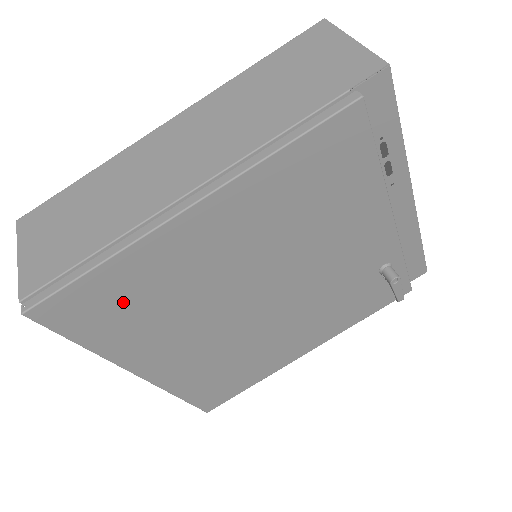
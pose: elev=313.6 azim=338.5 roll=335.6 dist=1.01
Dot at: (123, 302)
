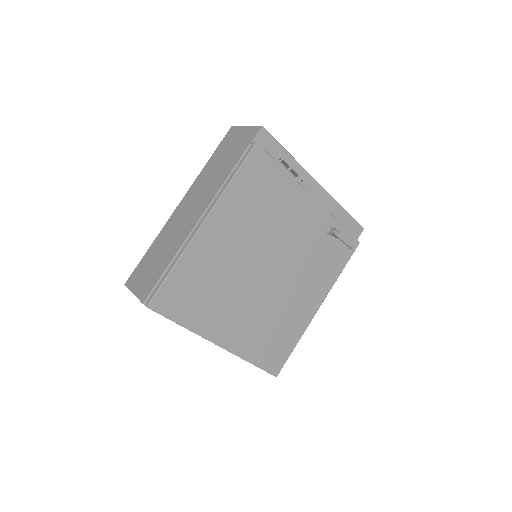
Dot at: (192, 288)
